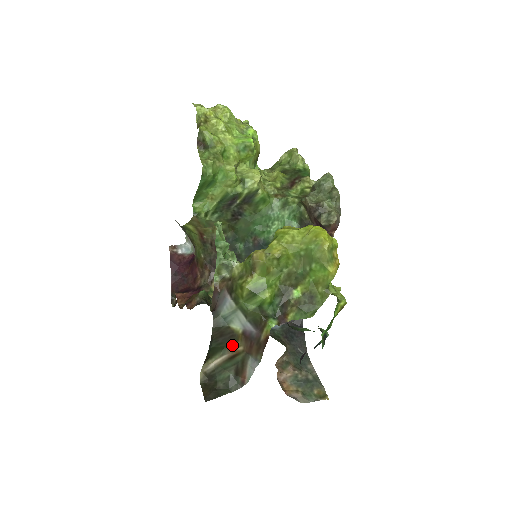
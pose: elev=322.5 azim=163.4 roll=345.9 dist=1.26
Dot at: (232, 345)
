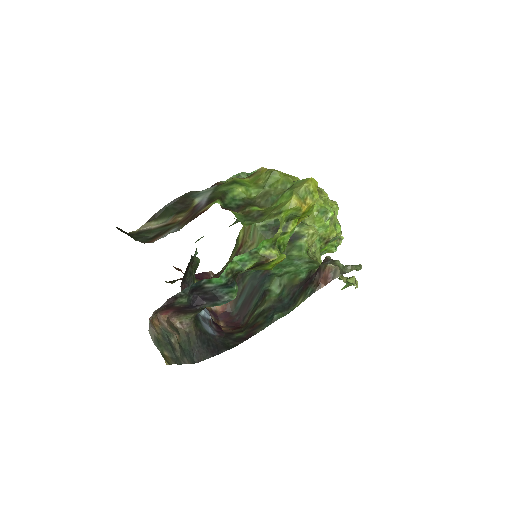
Dot at: (179, 214)
